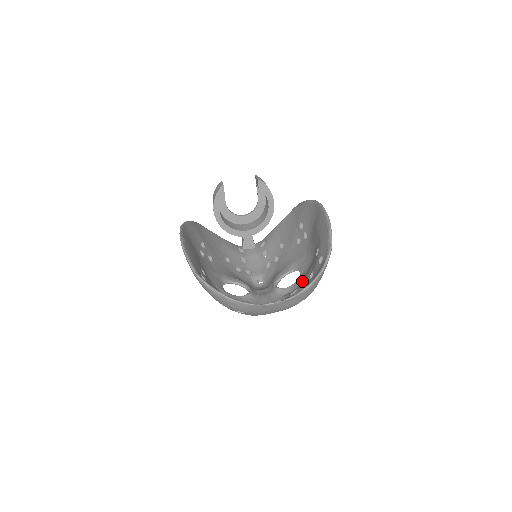
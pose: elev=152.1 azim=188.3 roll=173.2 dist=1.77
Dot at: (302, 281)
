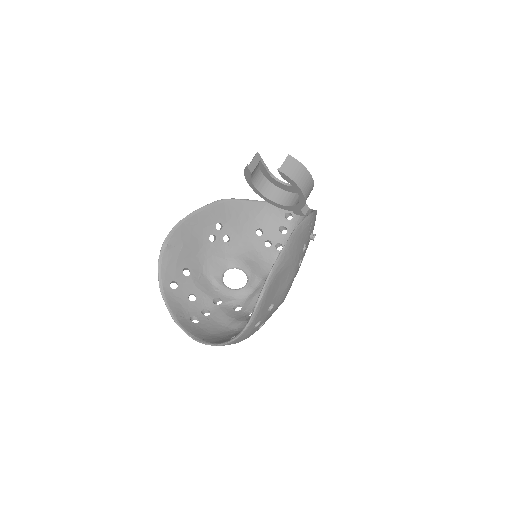
Dot at: occluded
